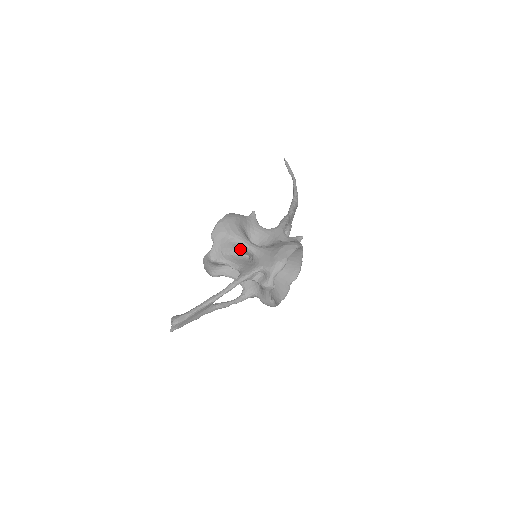
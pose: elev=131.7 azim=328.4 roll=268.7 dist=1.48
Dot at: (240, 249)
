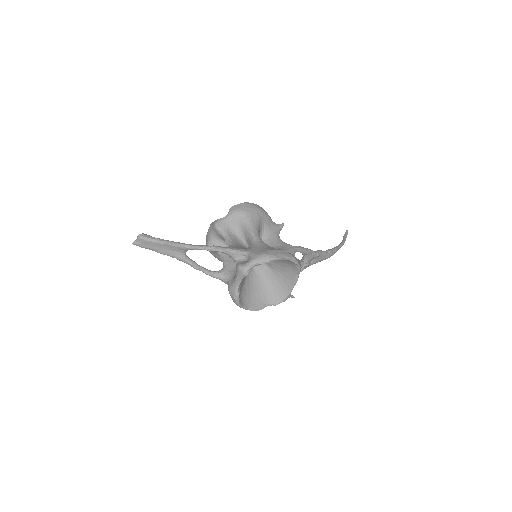
Dot at: (246, 235)
